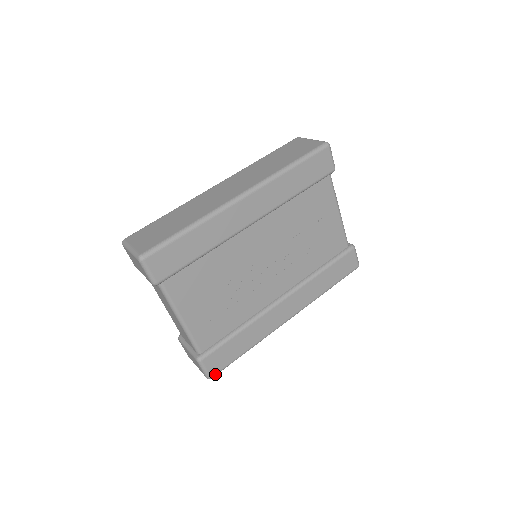
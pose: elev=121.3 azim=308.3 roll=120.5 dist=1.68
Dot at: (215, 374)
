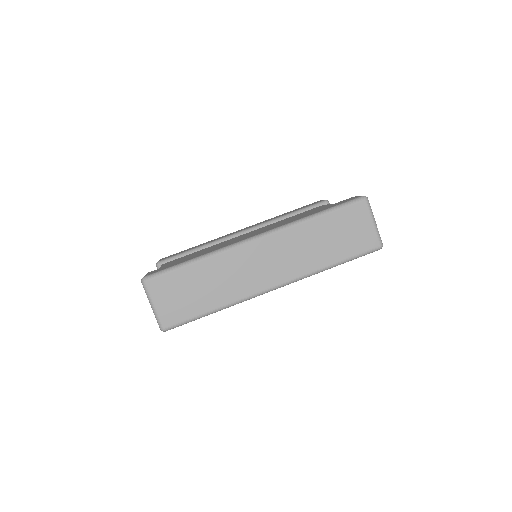
Dot at: occluded
